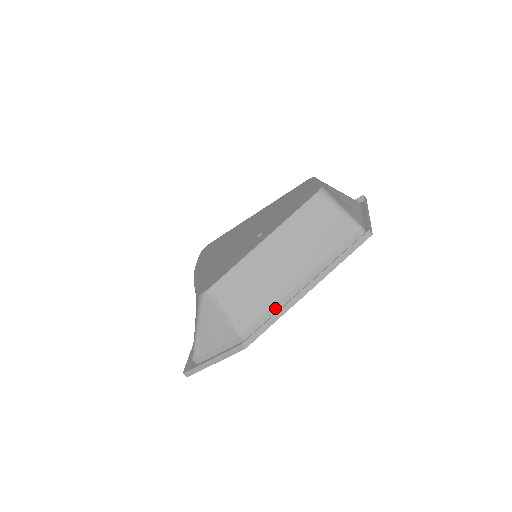
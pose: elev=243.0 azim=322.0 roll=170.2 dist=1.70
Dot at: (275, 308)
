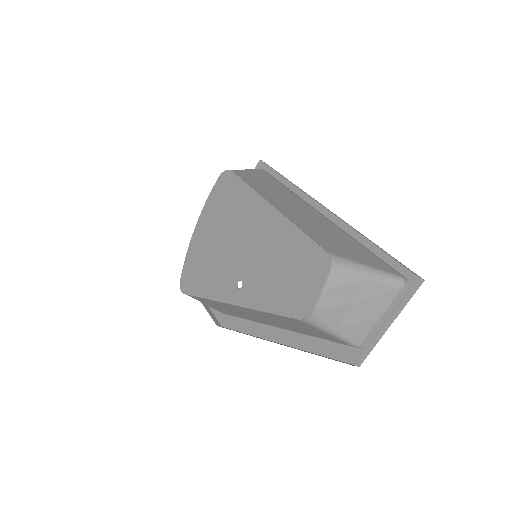
Dot at: (253, 321)
